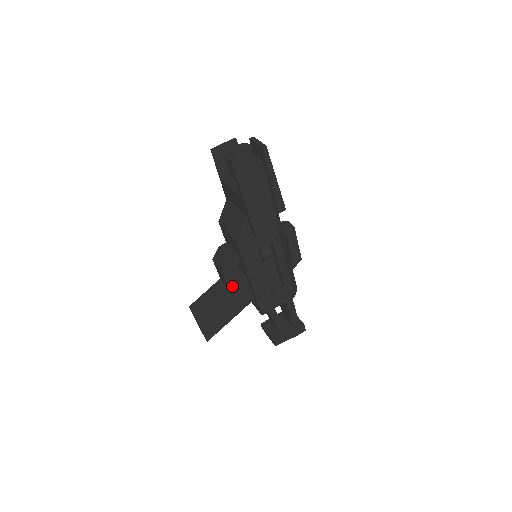
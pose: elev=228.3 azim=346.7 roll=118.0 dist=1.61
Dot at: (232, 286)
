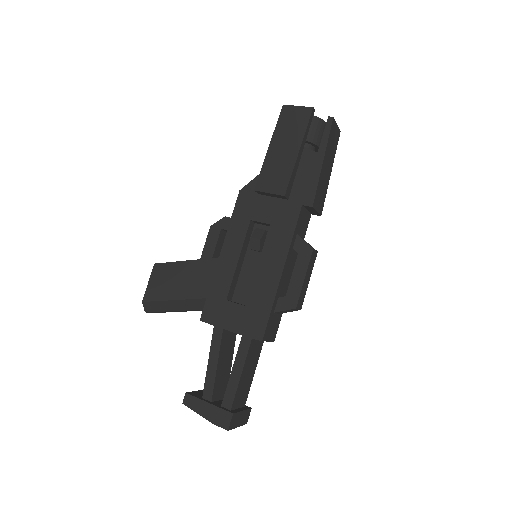
Dot at: (207, 254)
